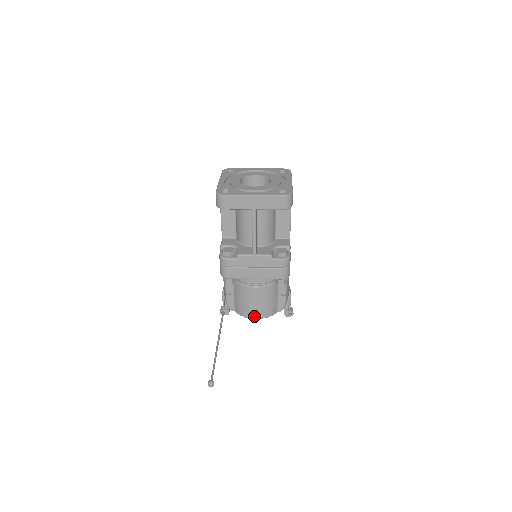
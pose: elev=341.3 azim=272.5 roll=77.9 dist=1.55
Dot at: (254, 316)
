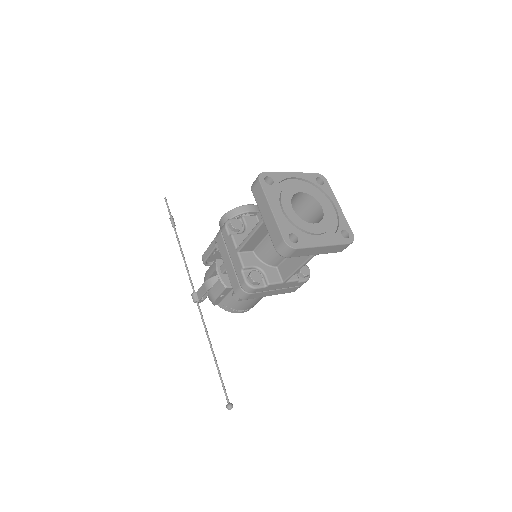
Dot at: (242, 312)
